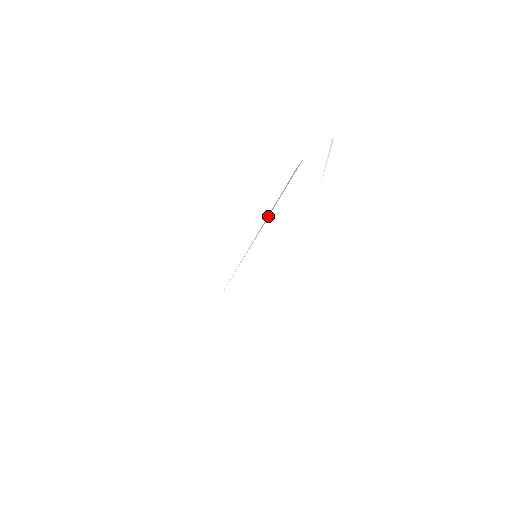
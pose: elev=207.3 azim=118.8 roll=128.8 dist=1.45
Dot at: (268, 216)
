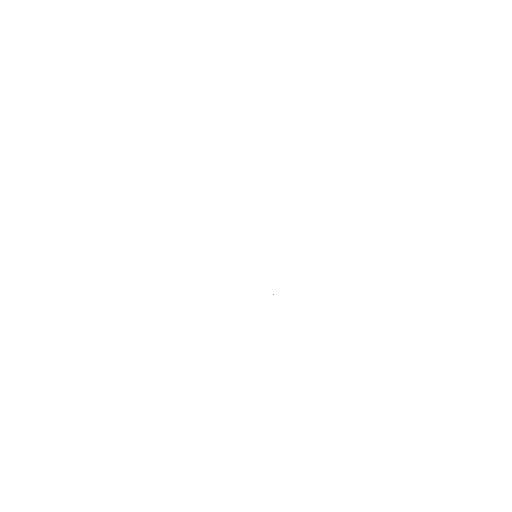
Dot at: occluded
